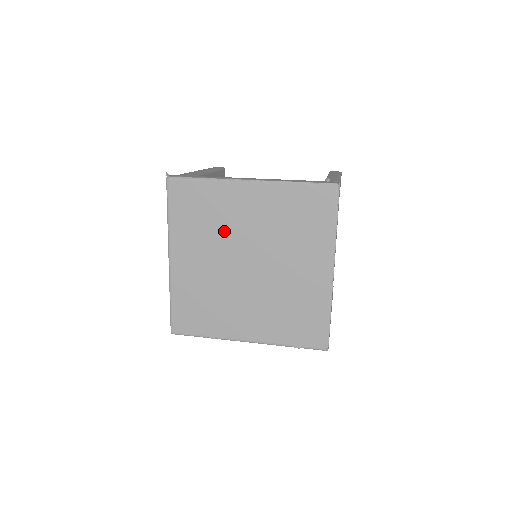
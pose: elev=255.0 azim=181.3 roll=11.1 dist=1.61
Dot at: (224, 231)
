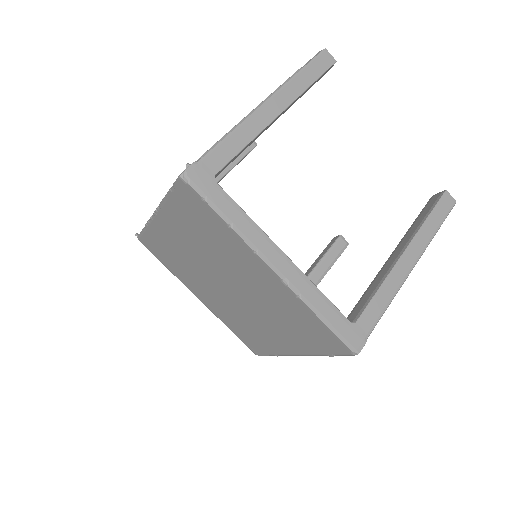
Dot at: (190, 265)
